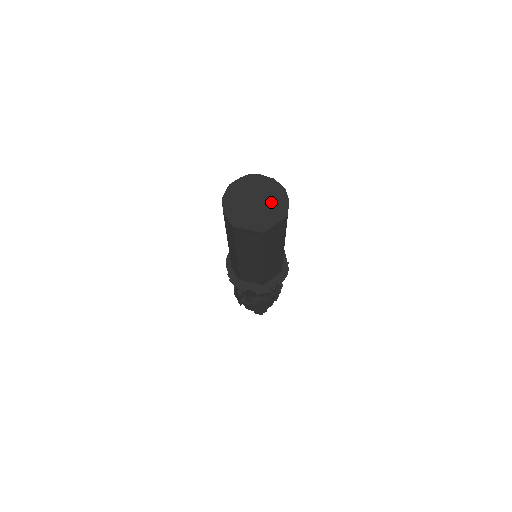
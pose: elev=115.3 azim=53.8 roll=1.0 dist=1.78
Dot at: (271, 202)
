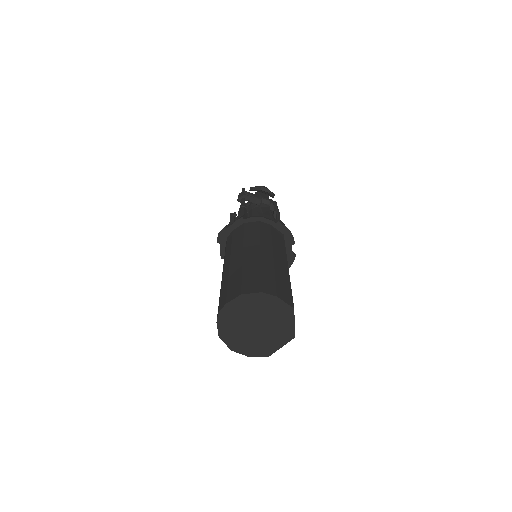
Dot at: (267, 314)
